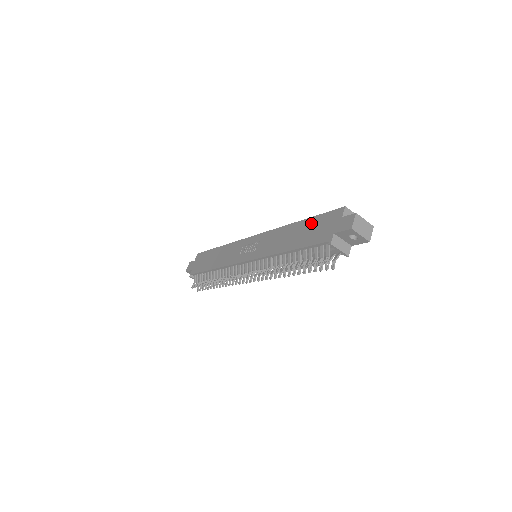
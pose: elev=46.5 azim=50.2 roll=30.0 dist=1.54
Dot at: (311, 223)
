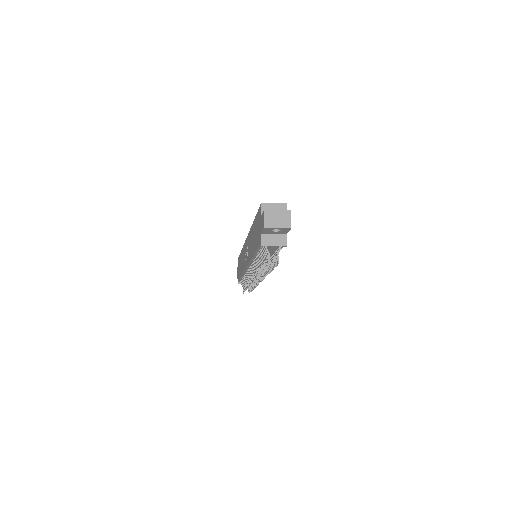
Dot at: (255, 223)
